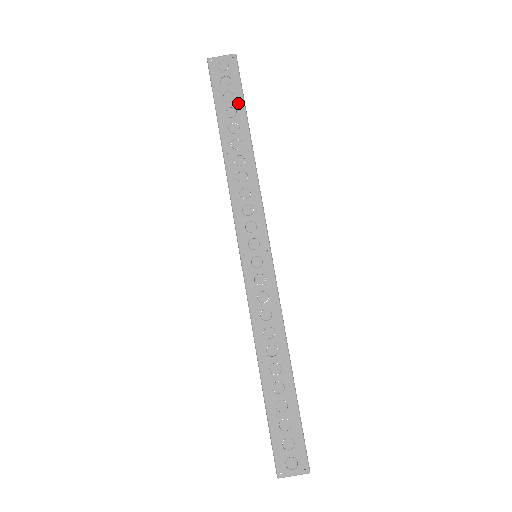
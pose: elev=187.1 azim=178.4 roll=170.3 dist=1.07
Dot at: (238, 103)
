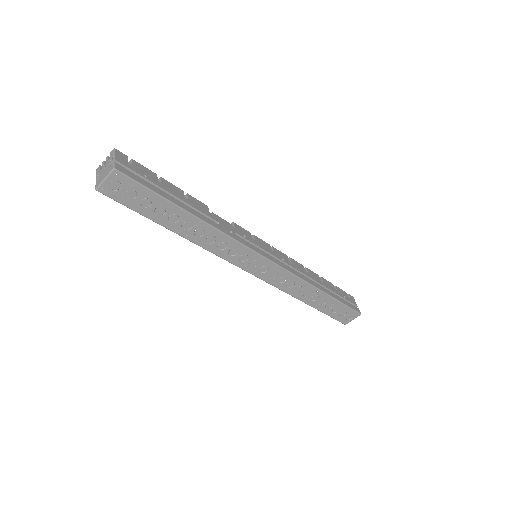
Dot at: (158, 202)
